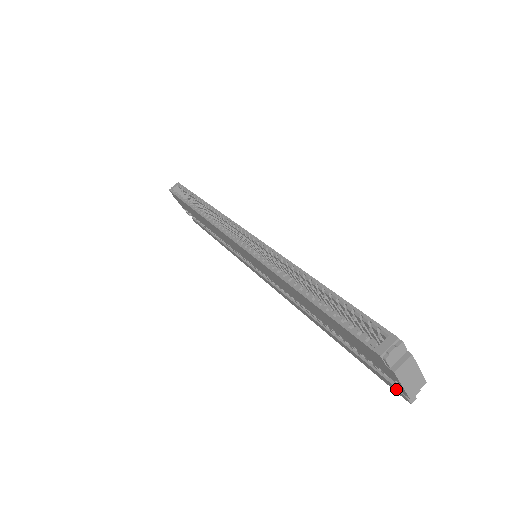
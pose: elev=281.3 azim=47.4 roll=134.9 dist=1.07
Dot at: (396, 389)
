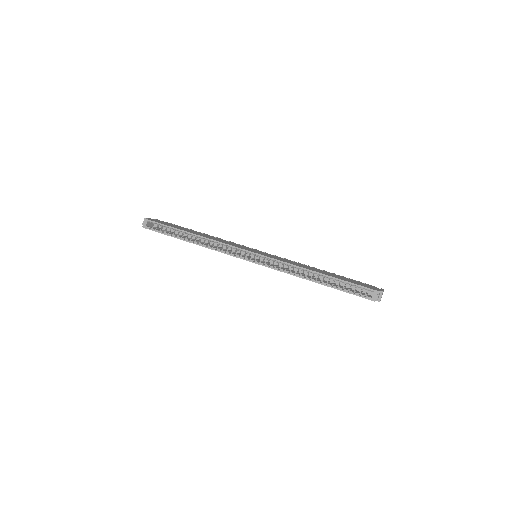
Dot at: occluded
